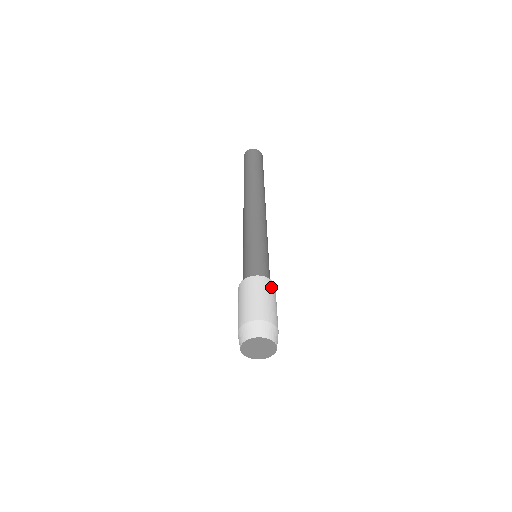
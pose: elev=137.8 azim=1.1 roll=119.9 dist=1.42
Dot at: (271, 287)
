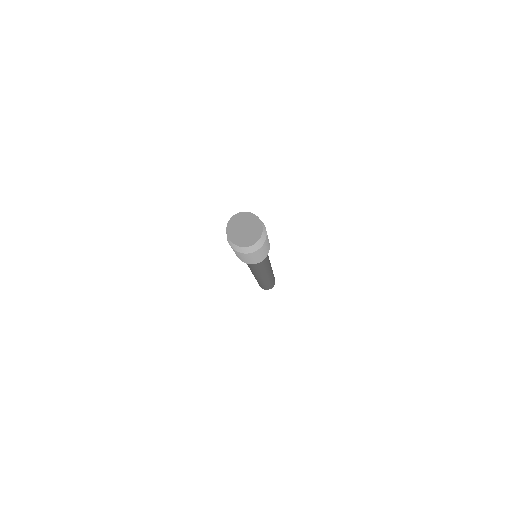
Dot at: occluded
